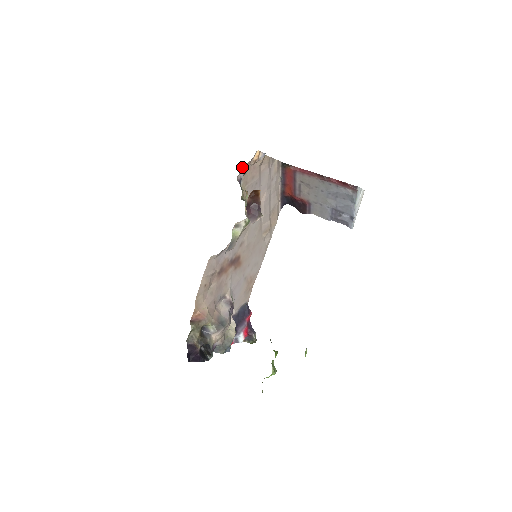
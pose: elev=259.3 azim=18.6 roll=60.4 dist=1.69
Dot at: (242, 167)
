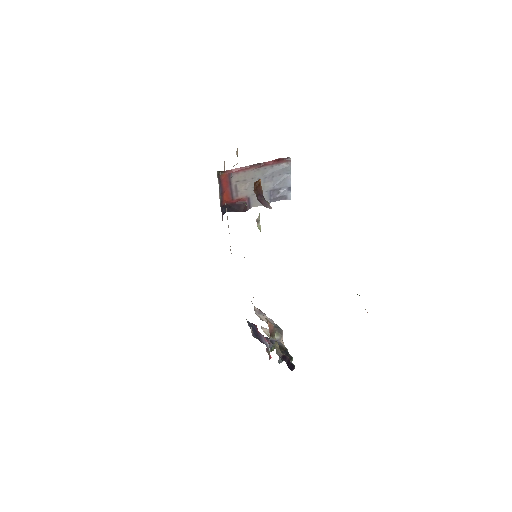
Dot at: occluded
